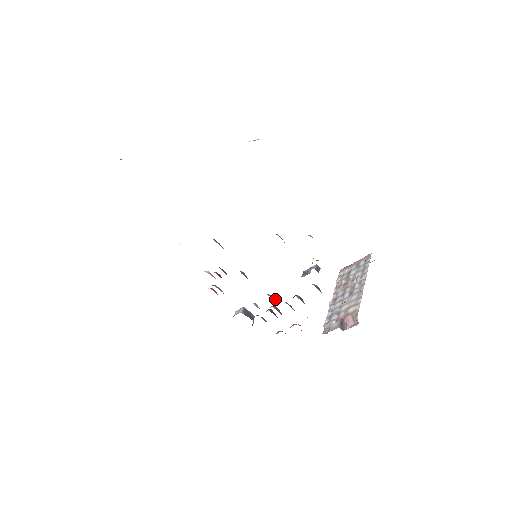
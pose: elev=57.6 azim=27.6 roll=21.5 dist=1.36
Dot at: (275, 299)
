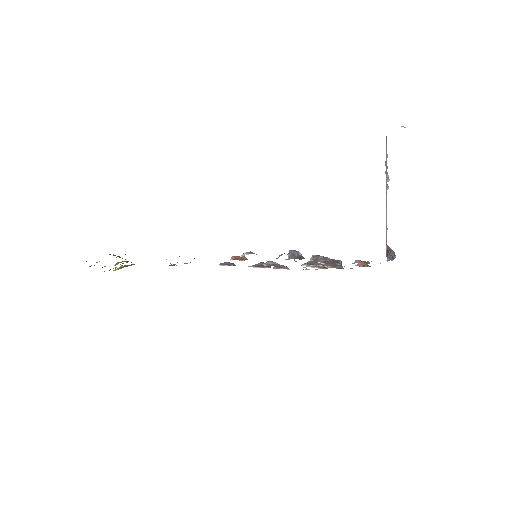
Dot at: (315, 262)
